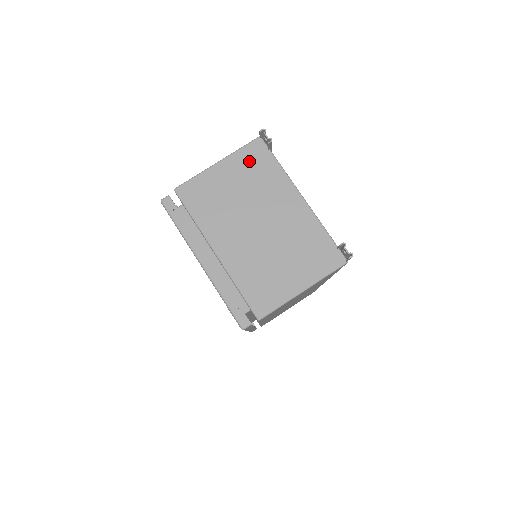
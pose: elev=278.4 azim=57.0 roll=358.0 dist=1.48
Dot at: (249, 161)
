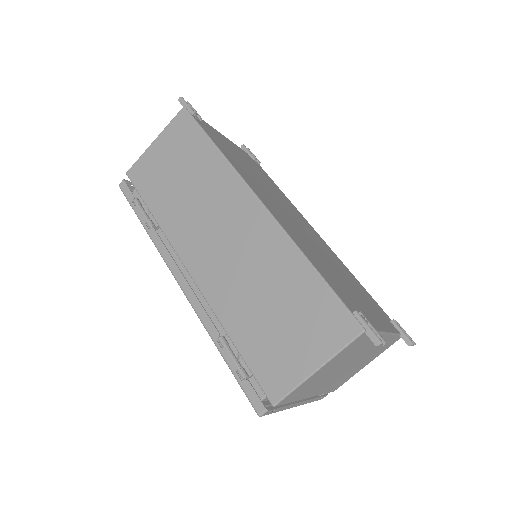
Dot at: (349, 350)
